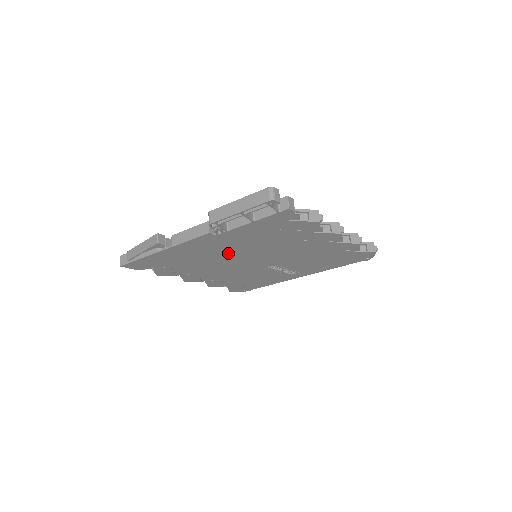
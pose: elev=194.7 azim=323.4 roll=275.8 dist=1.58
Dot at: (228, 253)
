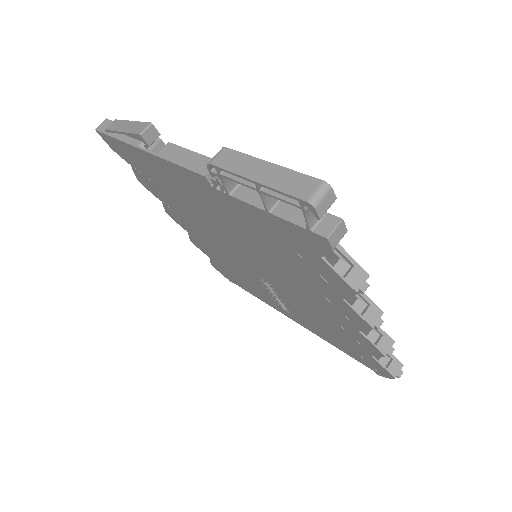
Dot at: (222, 224)
